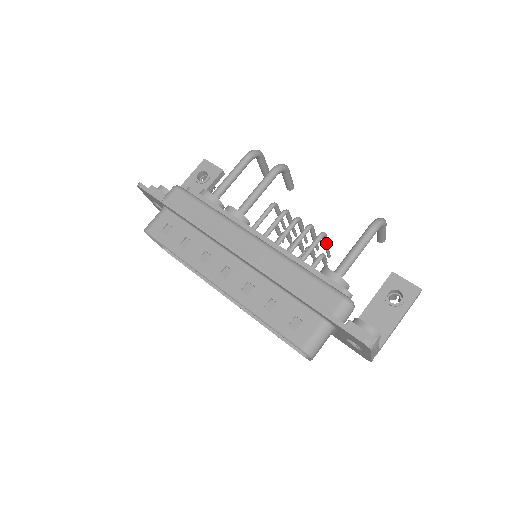
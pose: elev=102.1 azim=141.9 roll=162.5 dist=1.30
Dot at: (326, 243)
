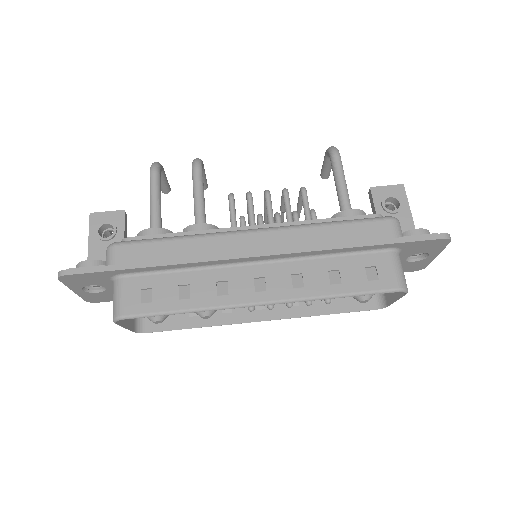
Dot at: occluded
